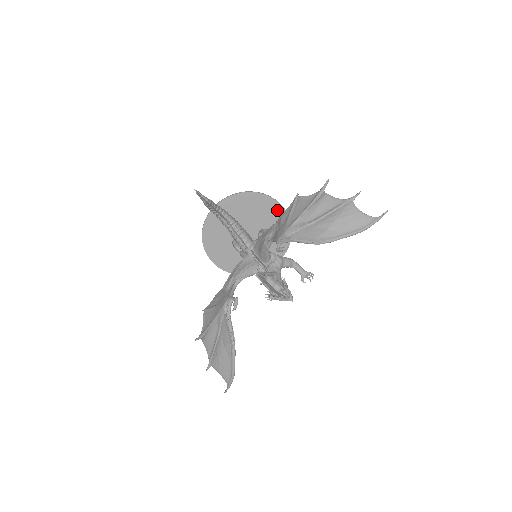
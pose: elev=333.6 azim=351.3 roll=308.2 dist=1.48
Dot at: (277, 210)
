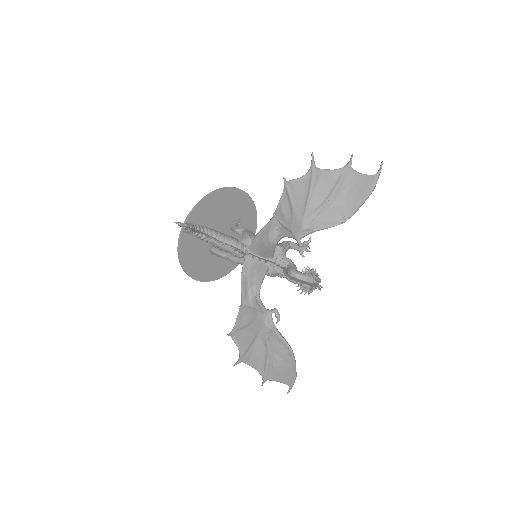
Dot at: (240, 197)
